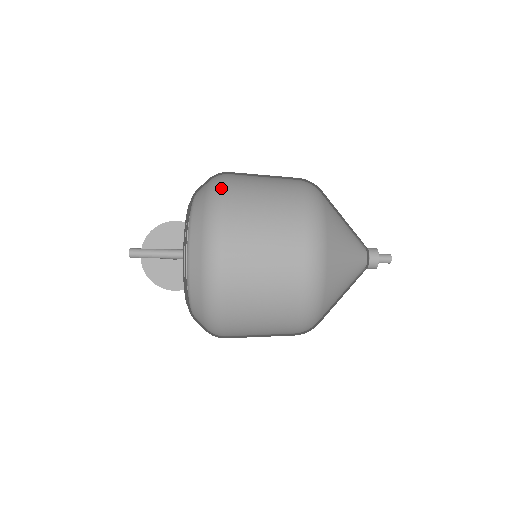
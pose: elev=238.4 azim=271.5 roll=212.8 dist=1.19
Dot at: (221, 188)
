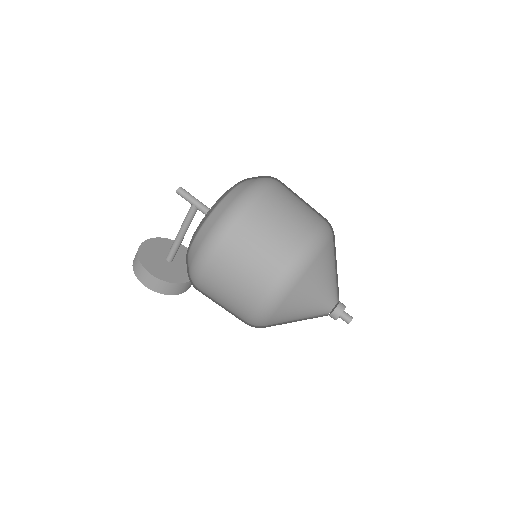
Dot at: occluded
